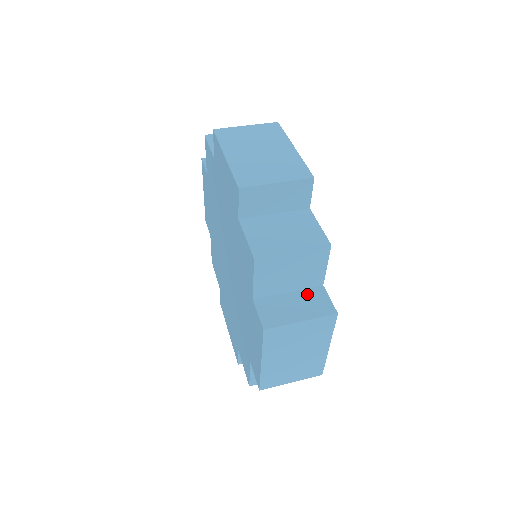
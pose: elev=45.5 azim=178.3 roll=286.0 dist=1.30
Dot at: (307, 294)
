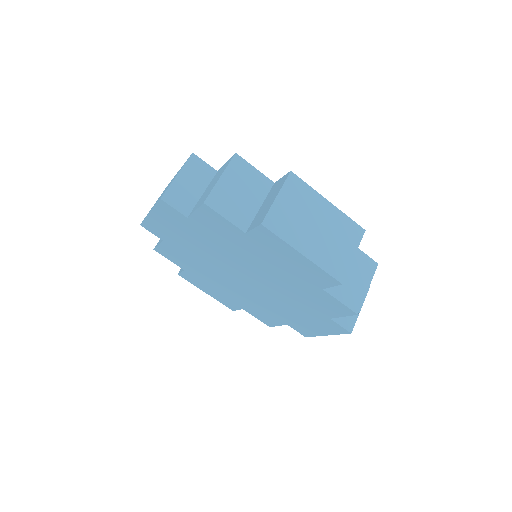
Dot at: (270, 194)
